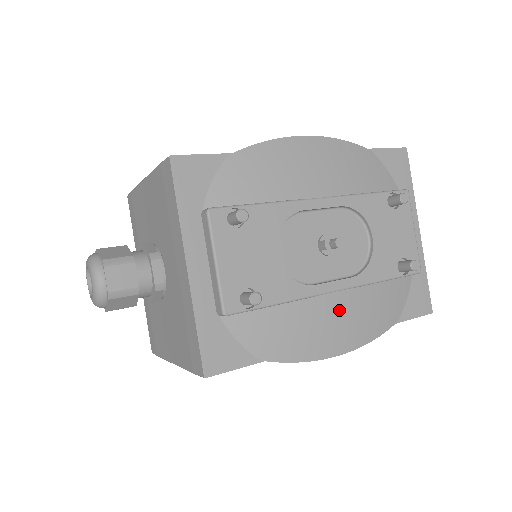
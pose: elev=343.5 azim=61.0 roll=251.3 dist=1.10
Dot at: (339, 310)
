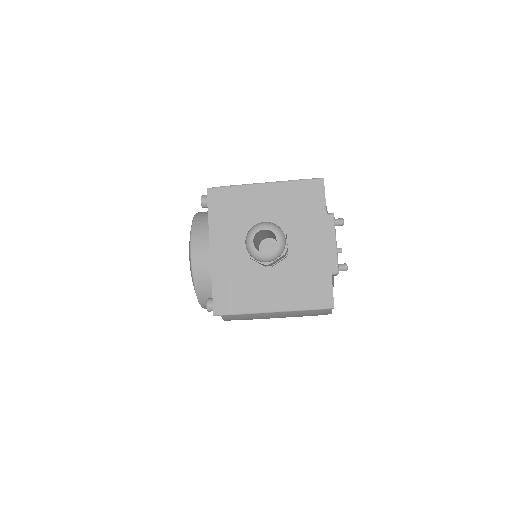
Dot at: occluded
